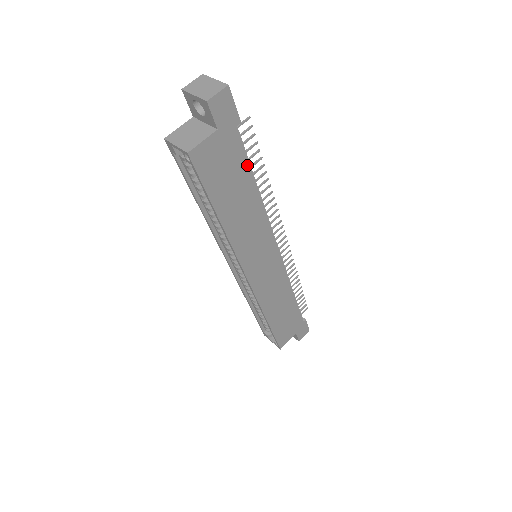
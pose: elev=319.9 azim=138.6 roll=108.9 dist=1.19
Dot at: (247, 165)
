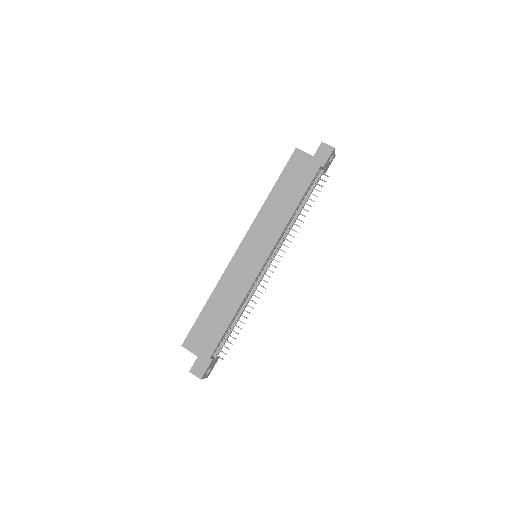
Dot at: (306, 188)
